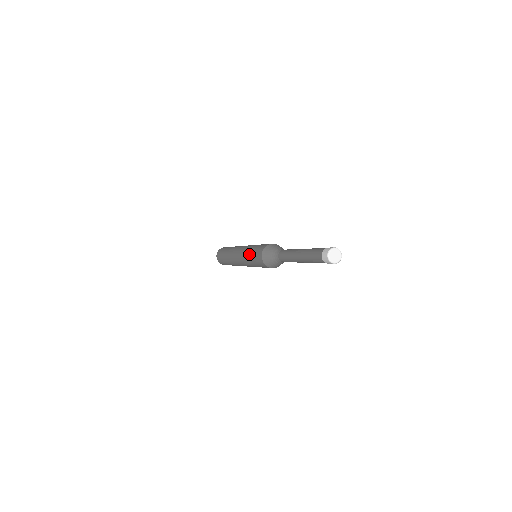
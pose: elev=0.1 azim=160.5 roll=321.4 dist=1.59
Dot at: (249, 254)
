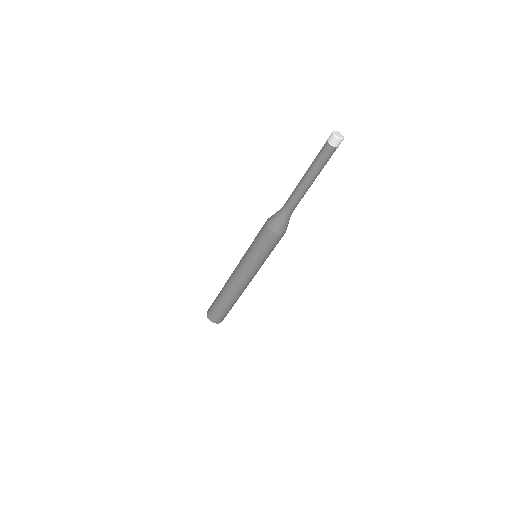
Dot at: occluded
